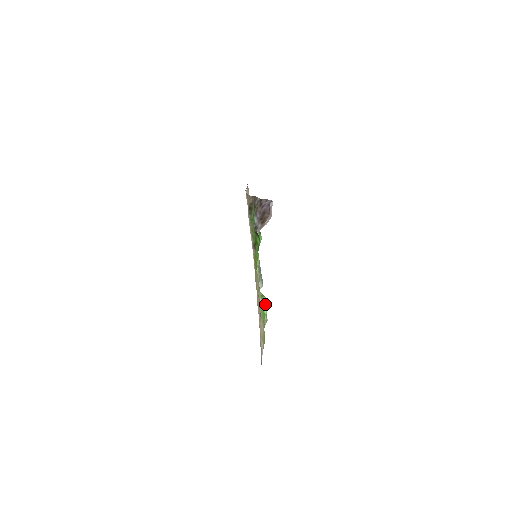
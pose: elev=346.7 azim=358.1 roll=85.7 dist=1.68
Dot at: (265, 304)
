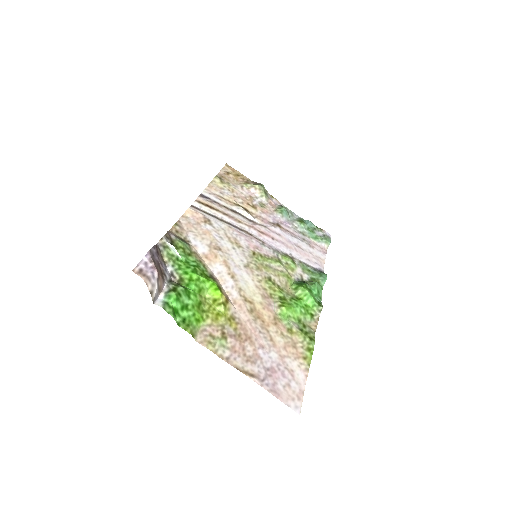
Dot at: (303, 296)
